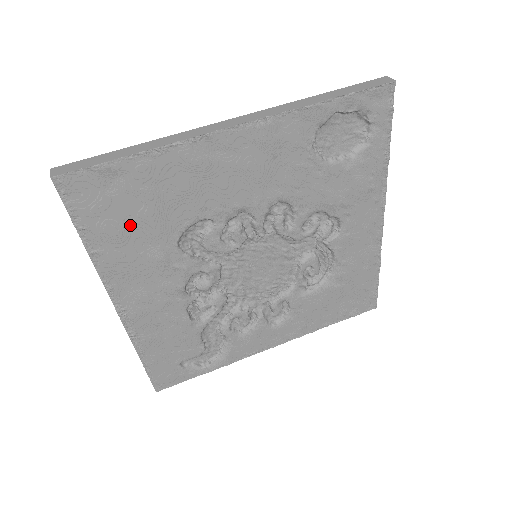
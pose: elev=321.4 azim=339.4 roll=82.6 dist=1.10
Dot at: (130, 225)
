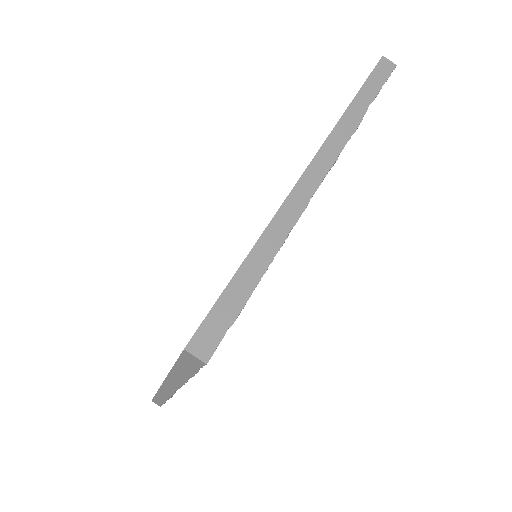
Dot at: occluded
